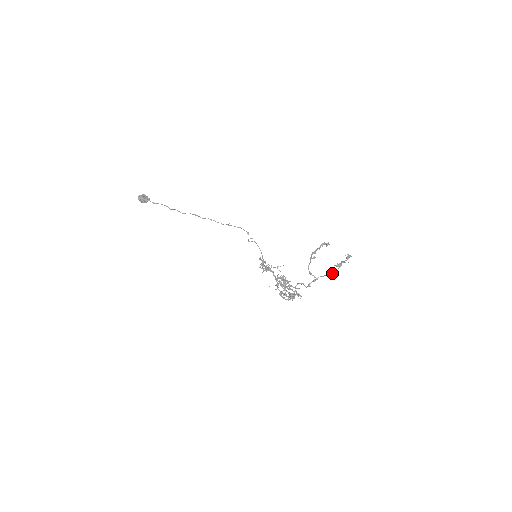
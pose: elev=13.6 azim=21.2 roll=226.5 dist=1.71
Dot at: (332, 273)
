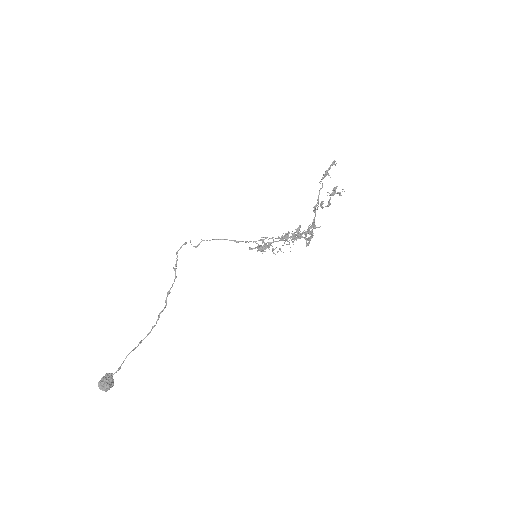
Dot at: (322, 184)
